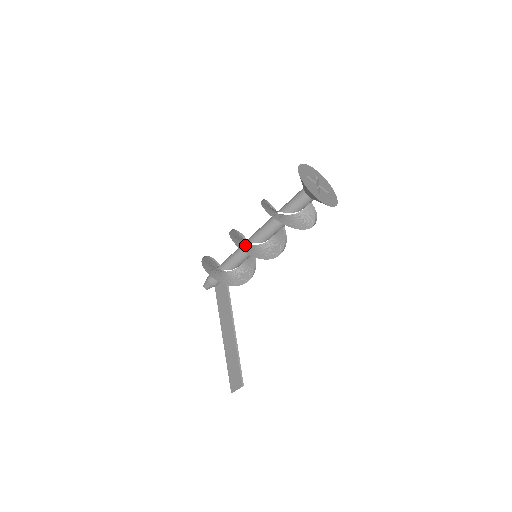
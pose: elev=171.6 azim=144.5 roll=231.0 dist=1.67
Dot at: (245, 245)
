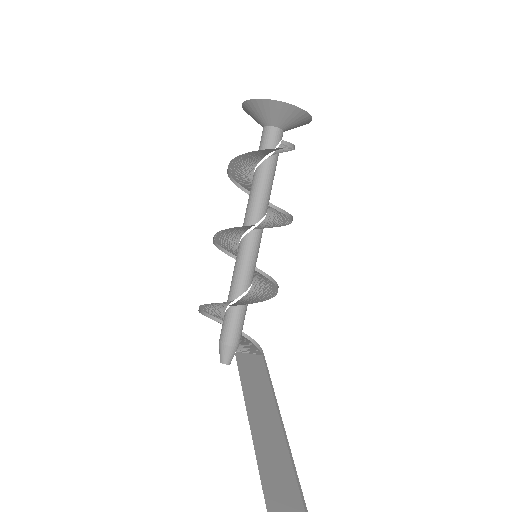
Dot at: (231, 241)
